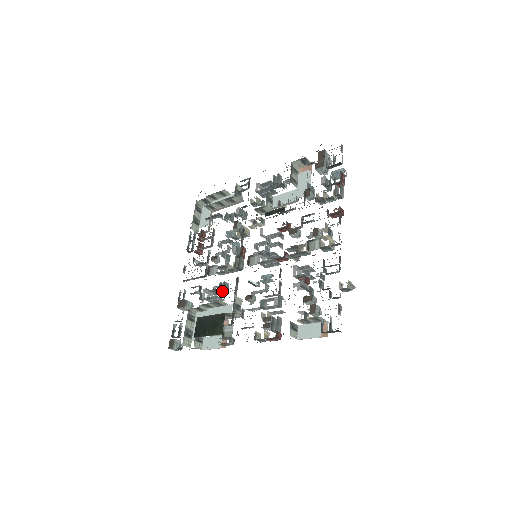
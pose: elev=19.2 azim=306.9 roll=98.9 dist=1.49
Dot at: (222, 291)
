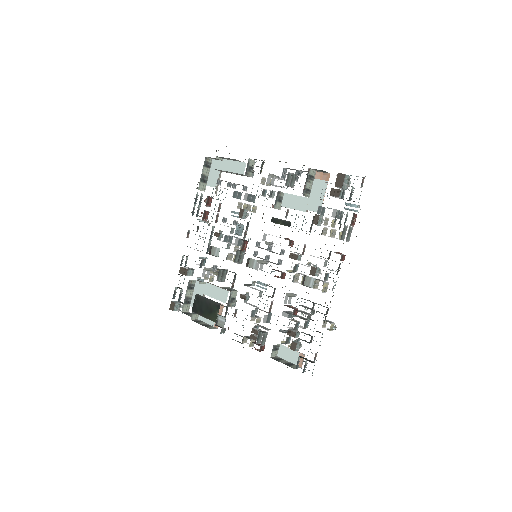
Dot at: (220, 280)
